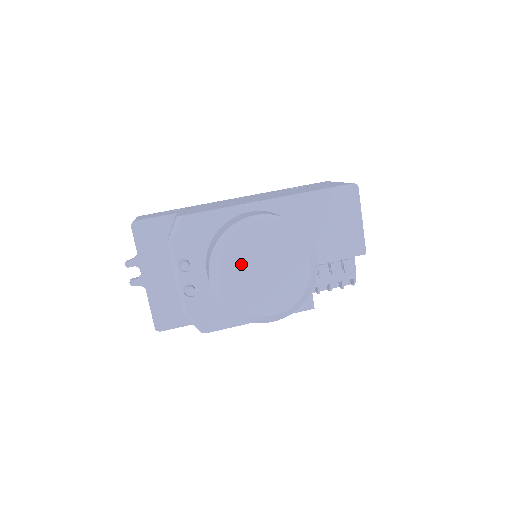
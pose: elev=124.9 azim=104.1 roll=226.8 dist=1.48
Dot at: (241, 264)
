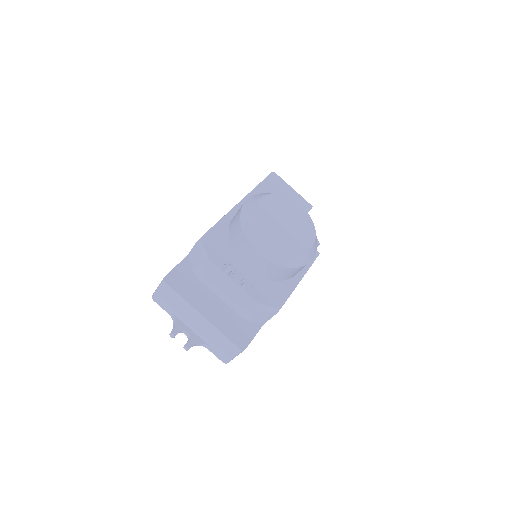
Dot at: (269, 224)
